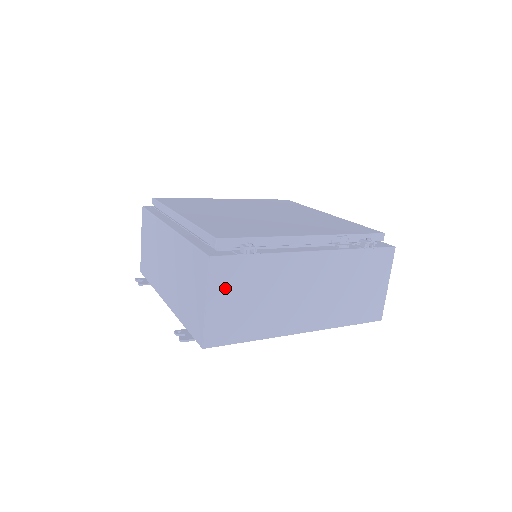
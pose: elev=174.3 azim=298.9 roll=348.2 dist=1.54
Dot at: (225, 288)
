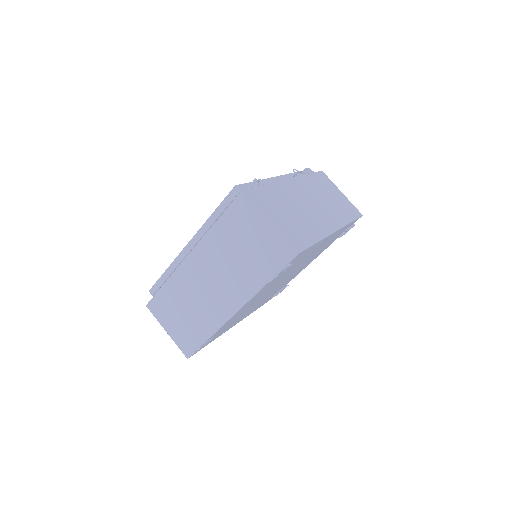
Dot at: (270, 208)
